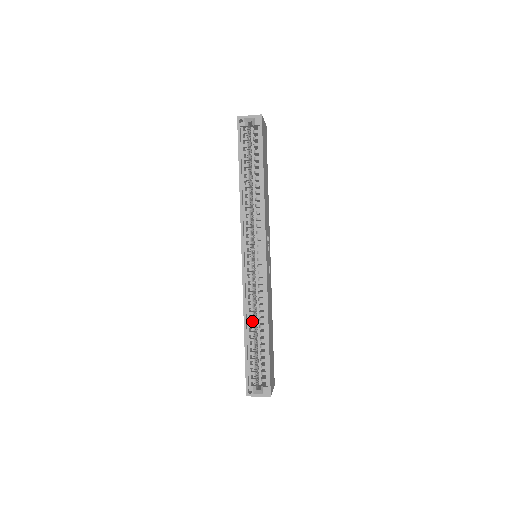
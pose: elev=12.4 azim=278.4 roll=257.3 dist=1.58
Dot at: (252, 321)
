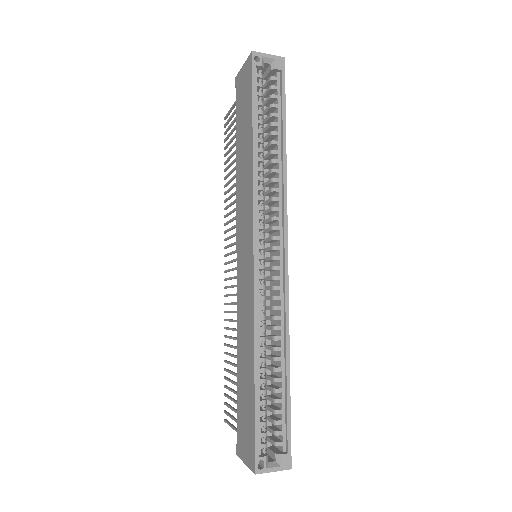
Dot at: (263, 351)
